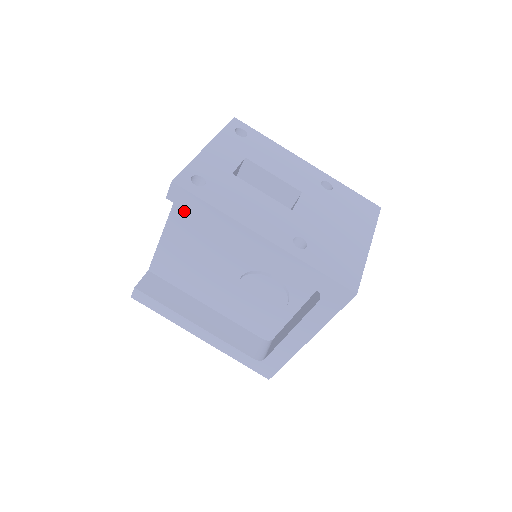
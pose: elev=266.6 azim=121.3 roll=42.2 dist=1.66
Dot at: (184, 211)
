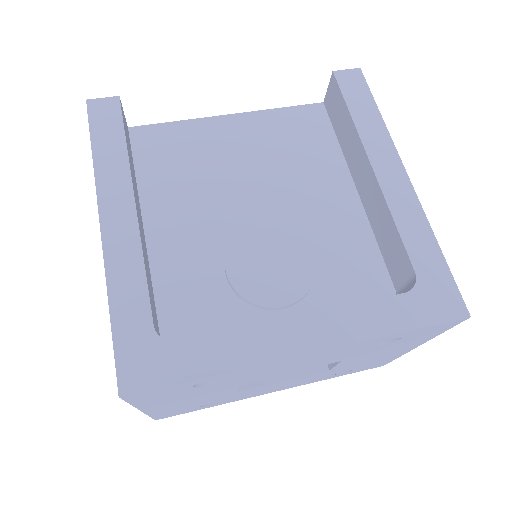
Dot at: (288, 121)
